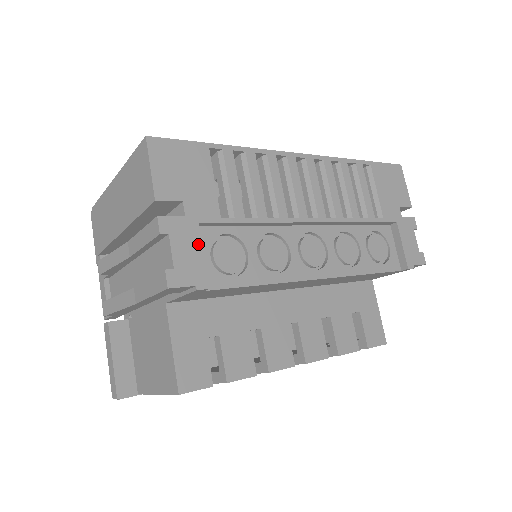
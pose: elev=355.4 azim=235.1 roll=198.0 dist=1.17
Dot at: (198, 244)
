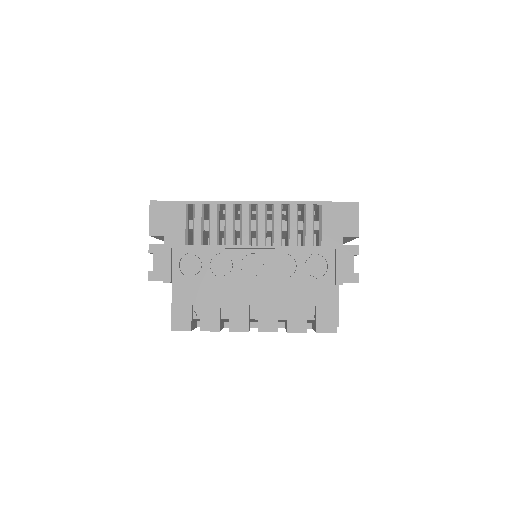
Dot at: (168, 259)
